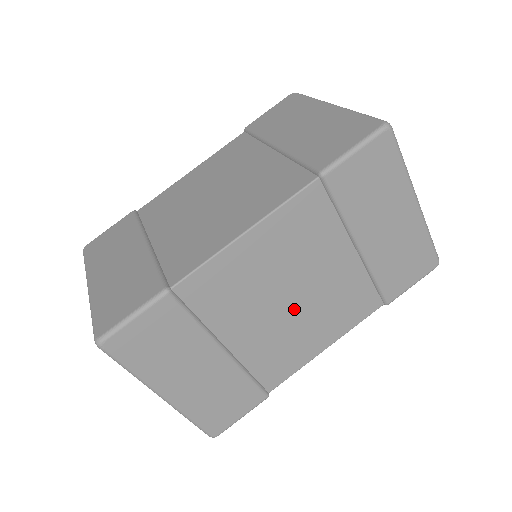
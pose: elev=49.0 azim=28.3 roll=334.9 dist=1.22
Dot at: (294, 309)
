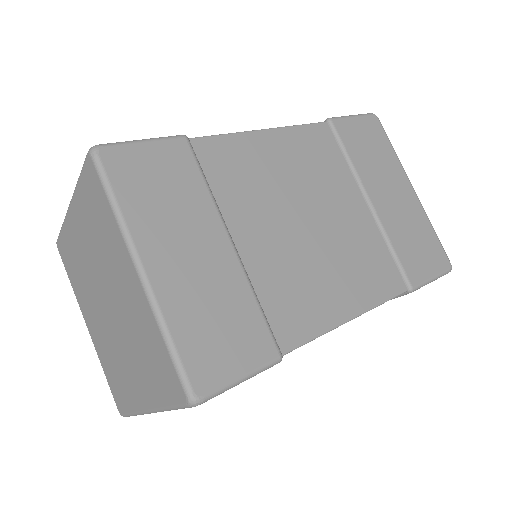
Dot at: occluded
